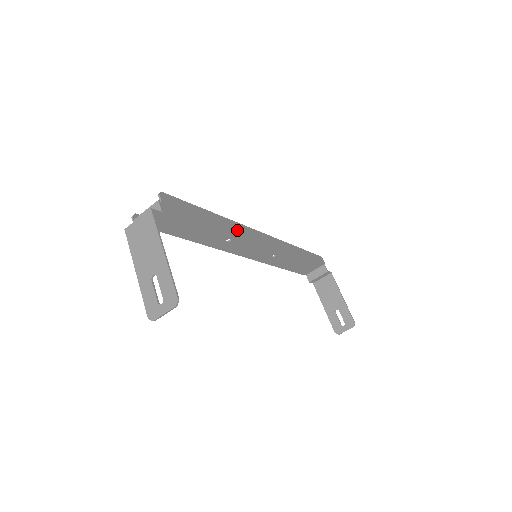
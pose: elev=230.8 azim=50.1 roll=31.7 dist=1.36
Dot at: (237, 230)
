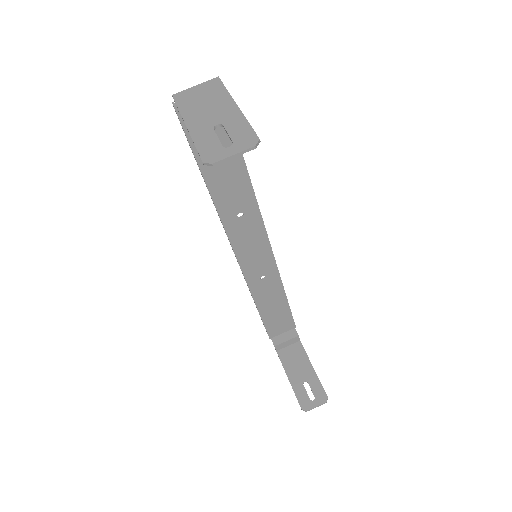
Dot at: (256, 202)
